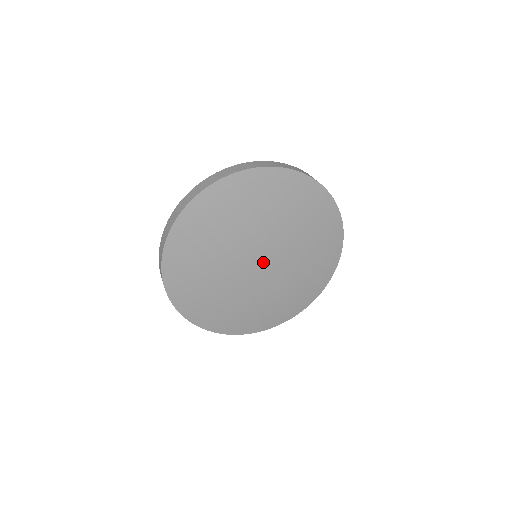
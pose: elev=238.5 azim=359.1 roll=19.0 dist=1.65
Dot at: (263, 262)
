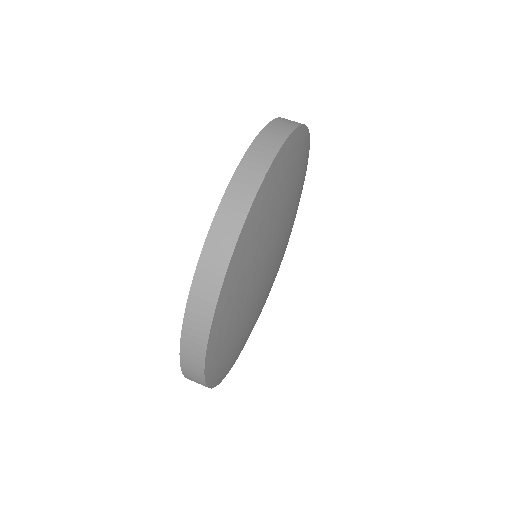
Dot at: (276, 262)
